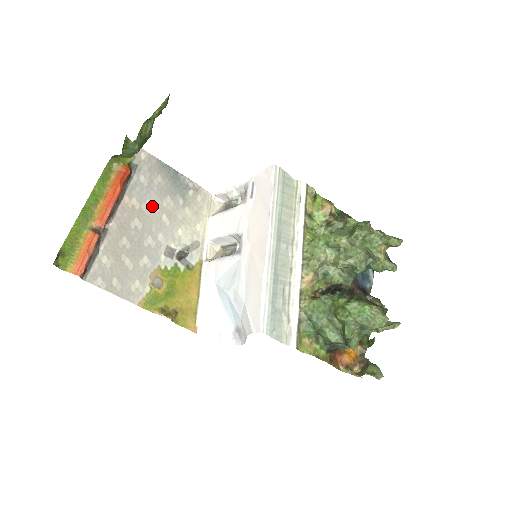
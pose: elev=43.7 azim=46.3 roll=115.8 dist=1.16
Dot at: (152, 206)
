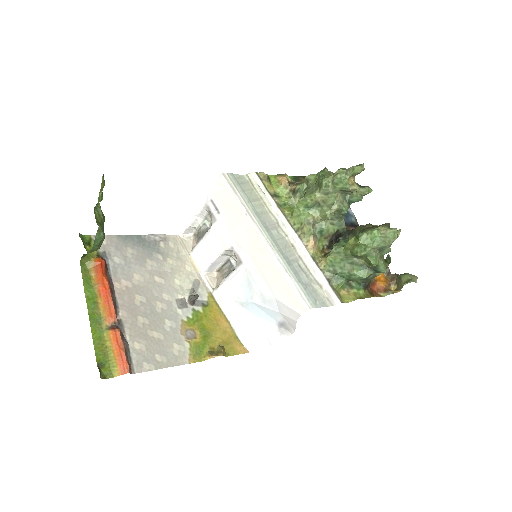
Dot at: (141, 276)
